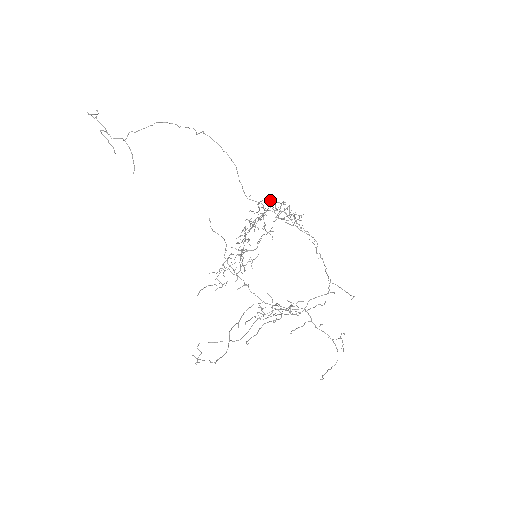
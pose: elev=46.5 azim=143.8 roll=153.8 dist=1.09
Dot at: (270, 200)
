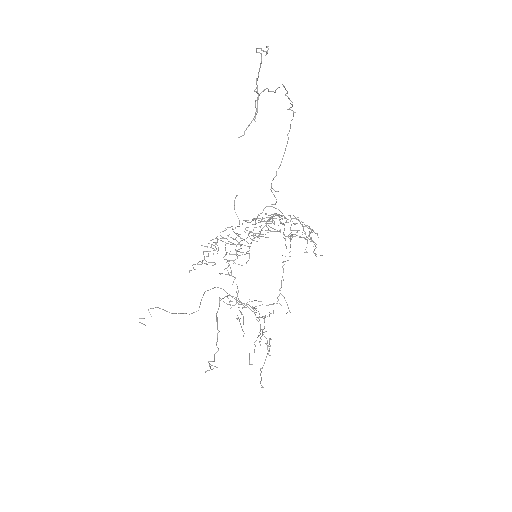
Dot at: (313, 231)
